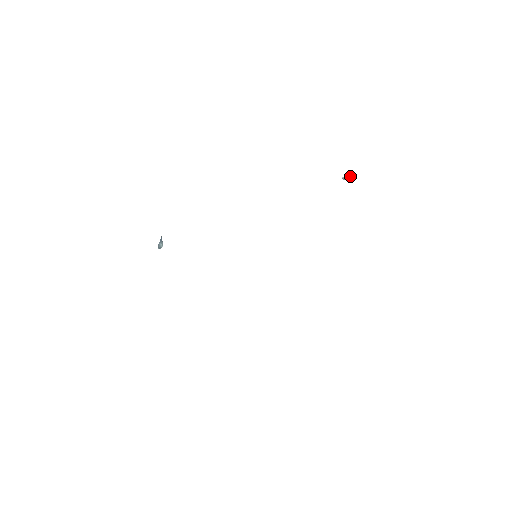
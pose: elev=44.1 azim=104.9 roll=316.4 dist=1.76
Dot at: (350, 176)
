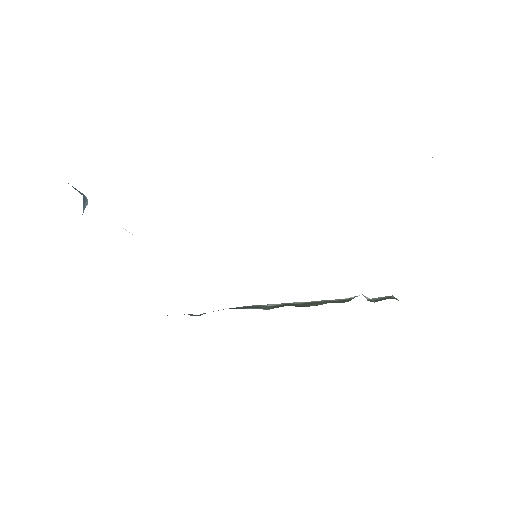
Dot at: occluded
